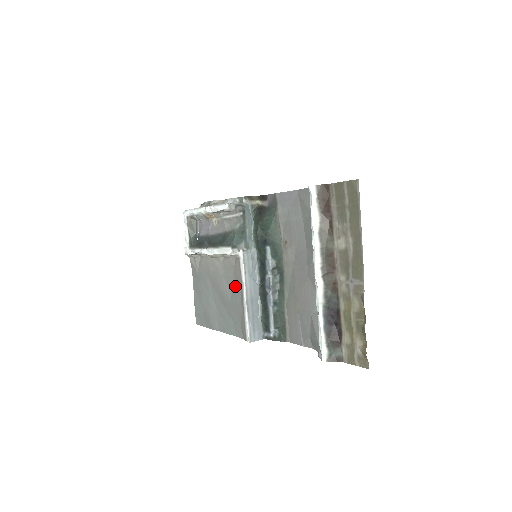
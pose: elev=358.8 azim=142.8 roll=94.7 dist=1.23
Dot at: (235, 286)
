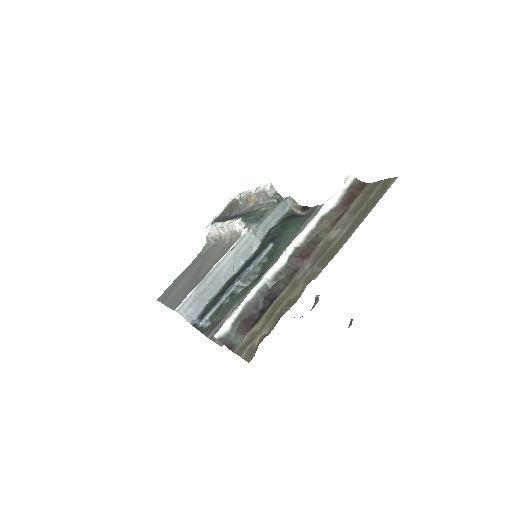
Dot at: (214, 264)
